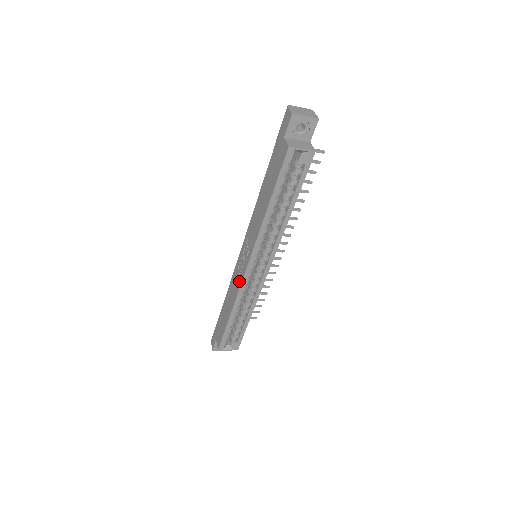
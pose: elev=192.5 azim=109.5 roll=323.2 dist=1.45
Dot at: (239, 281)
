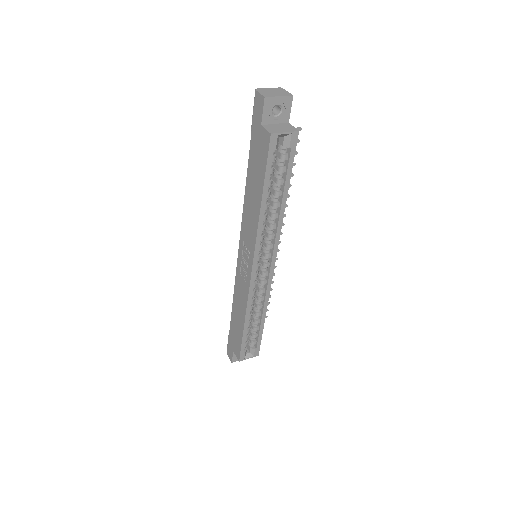
Dot at: (246, 287)
